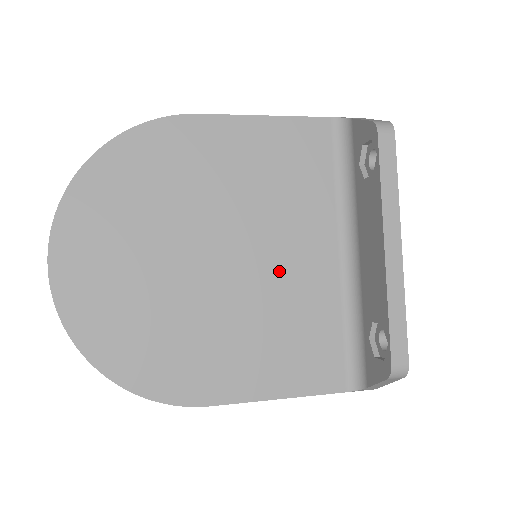
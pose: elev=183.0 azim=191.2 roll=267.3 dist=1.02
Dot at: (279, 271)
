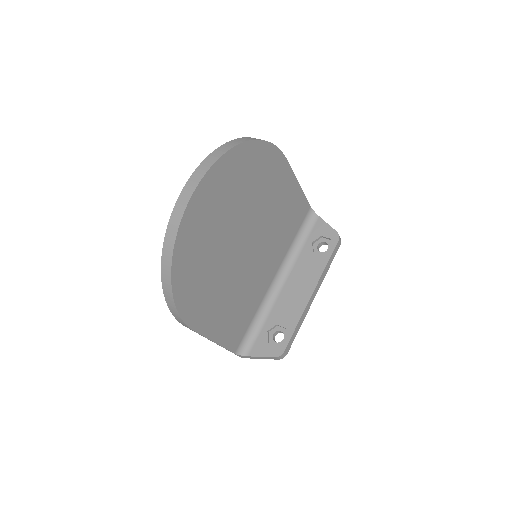
Dot at: (256, 271)
